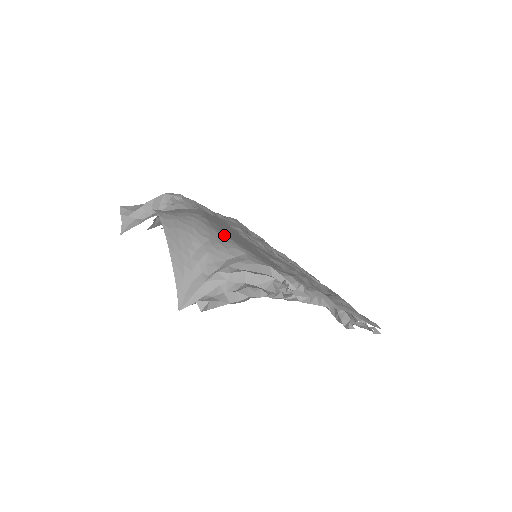
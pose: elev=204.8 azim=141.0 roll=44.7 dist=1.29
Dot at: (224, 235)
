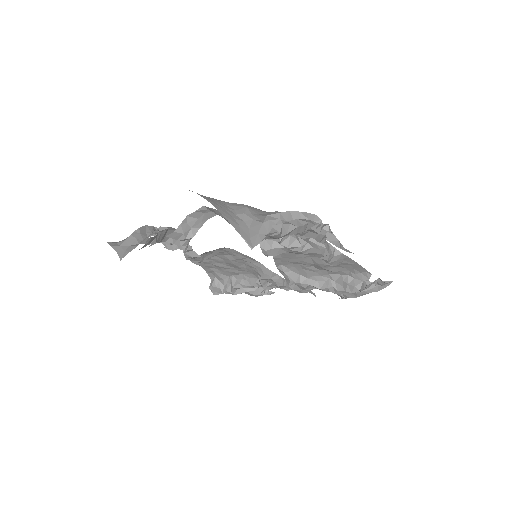
Dot at: occluded
